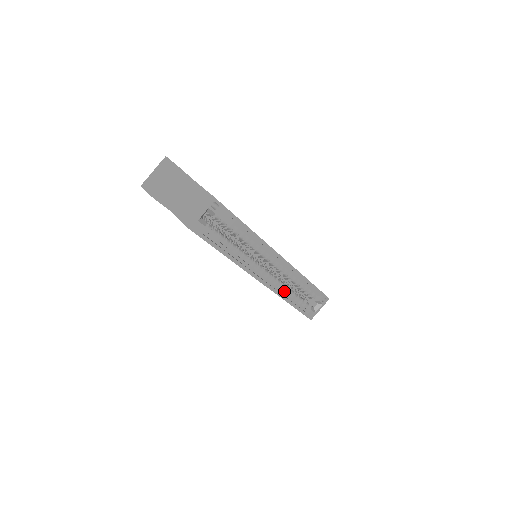
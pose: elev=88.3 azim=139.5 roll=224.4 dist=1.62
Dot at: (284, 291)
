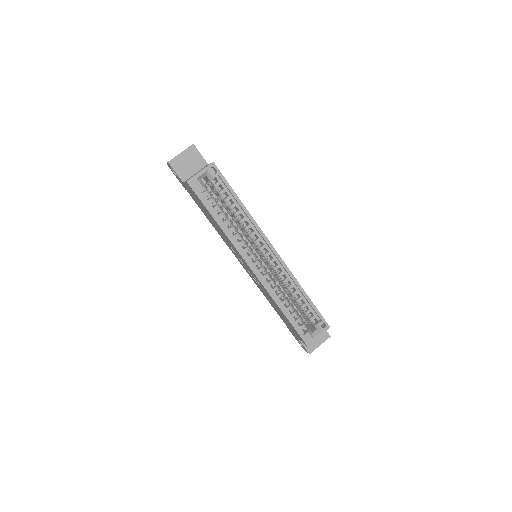
Dot at: (278, 295)
